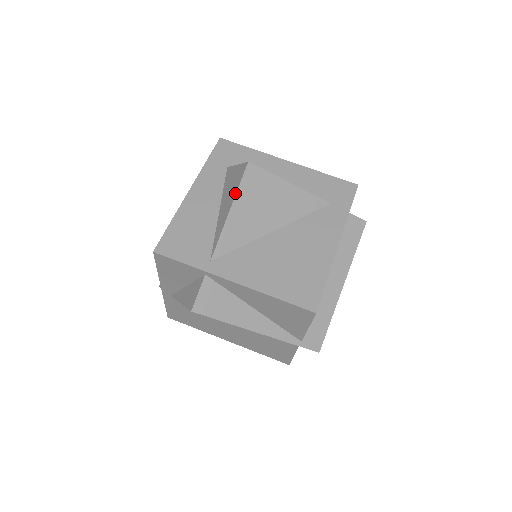
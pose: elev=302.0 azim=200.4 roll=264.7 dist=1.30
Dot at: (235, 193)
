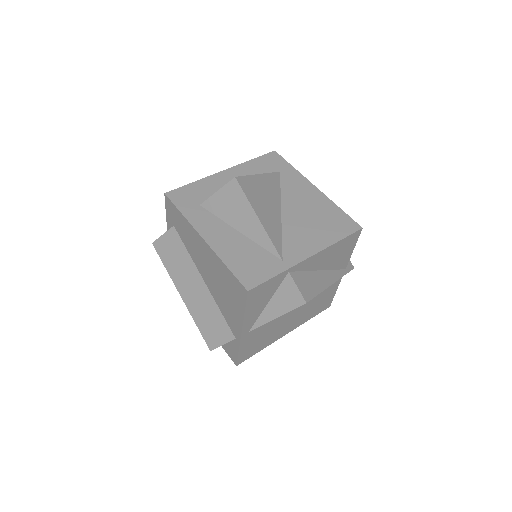
Dot at: (249, 204)
